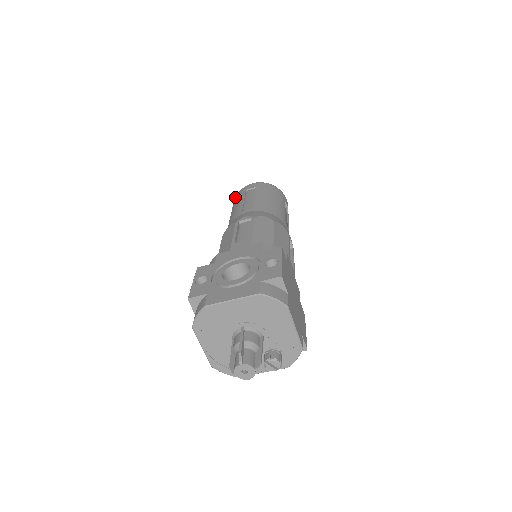
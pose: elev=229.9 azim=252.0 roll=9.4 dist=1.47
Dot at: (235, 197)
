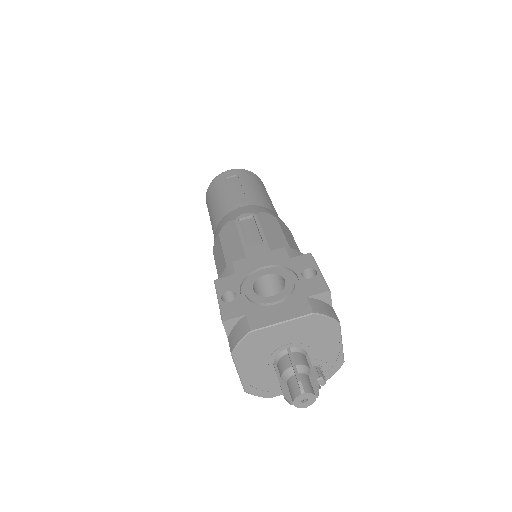
Dot at: (210, 185)
